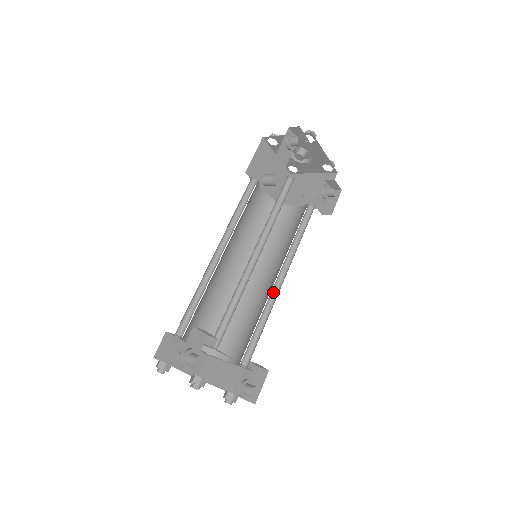
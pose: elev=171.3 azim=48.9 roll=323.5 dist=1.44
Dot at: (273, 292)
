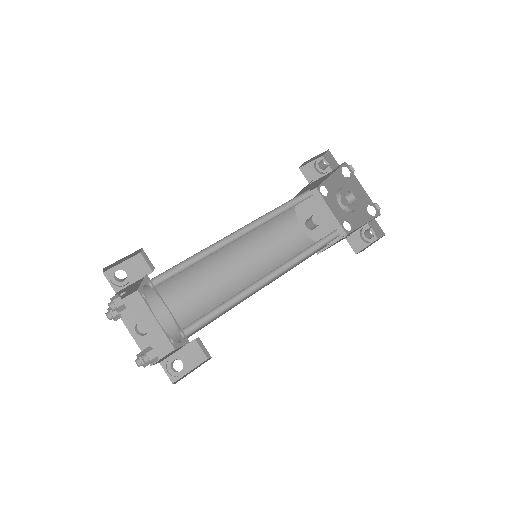
Dot at: (257, 288)
